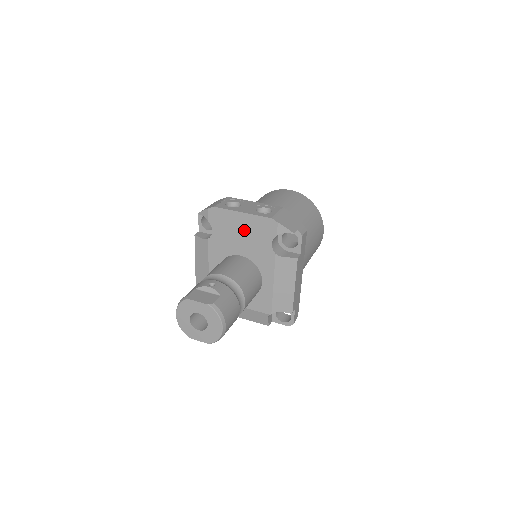
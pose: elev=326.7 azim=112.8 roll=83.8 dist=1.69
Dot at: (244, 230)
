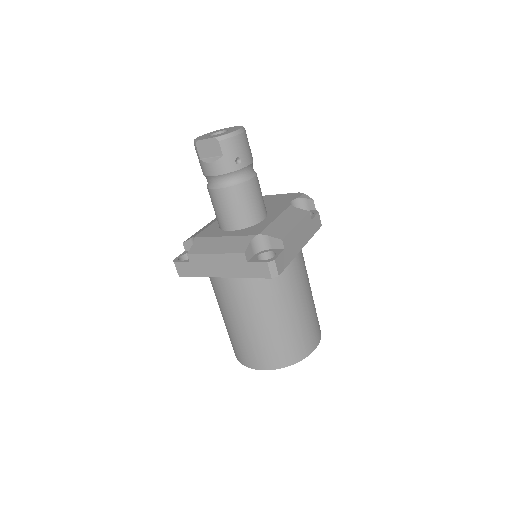
Dot at: (269, 200)
